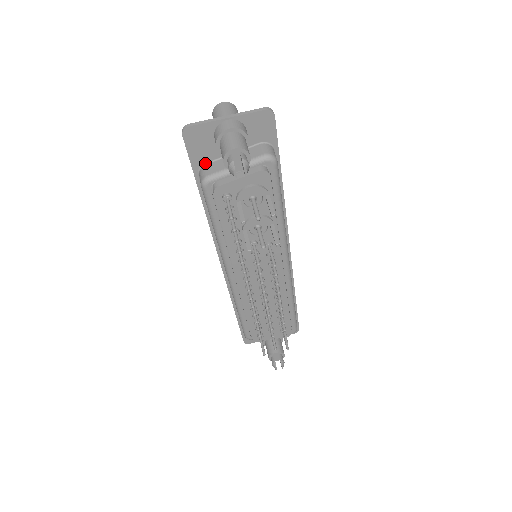
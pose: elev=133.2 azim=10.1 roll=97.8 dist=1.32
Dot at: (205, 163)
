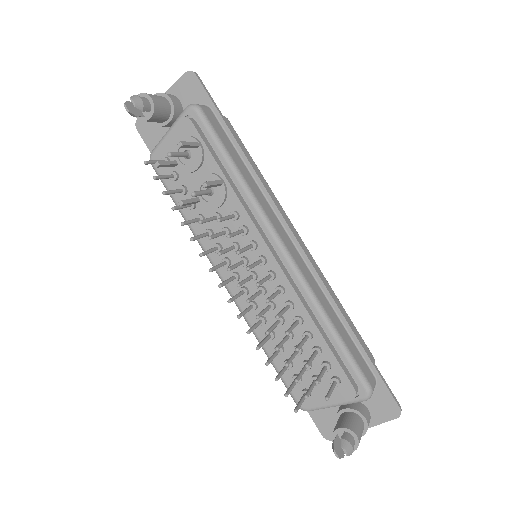
Dot at: occluded
